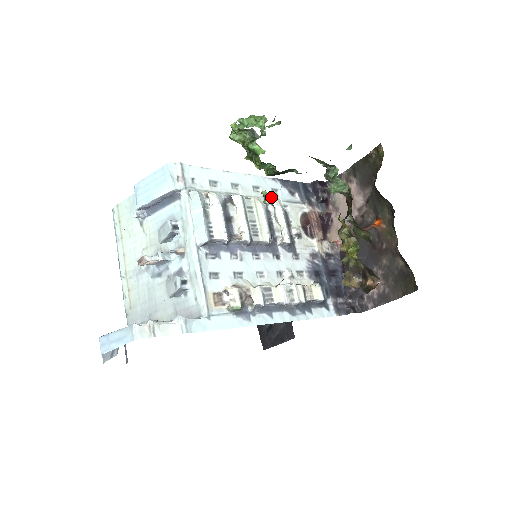
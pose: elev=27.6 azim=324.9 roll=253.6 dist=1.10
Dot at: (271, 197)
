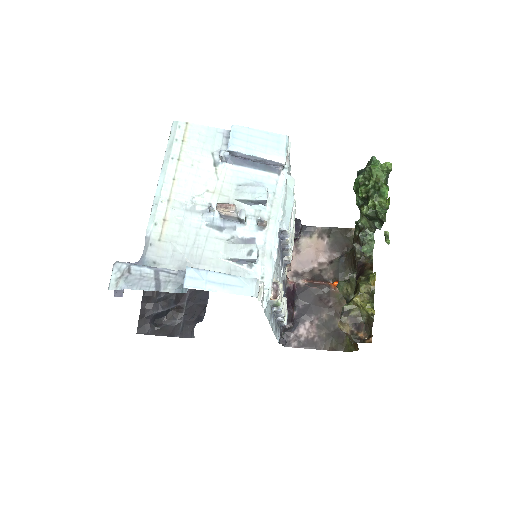
Dot at: occluded
